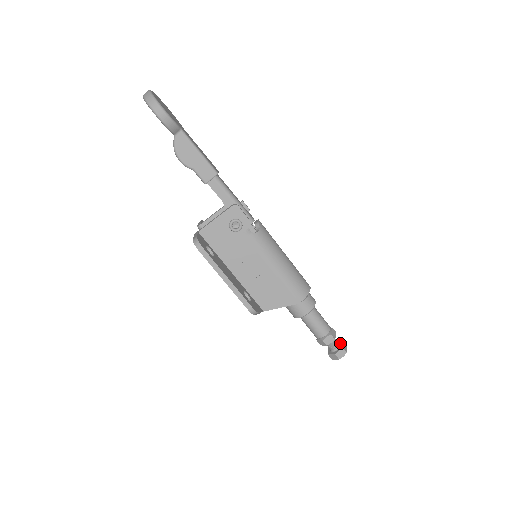
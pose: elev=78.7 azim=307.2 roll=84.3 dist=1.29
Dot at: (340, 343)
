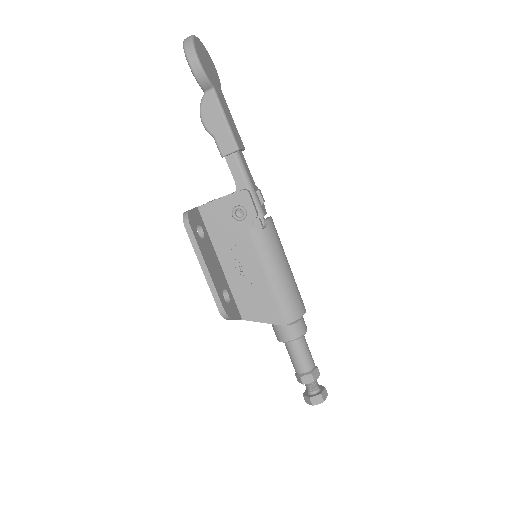
Dot at: (321, 388)
